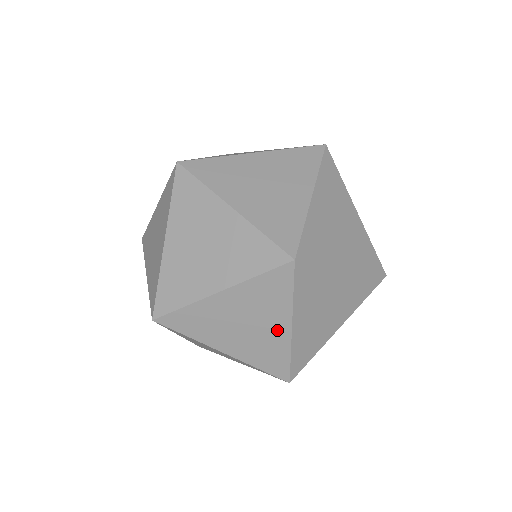
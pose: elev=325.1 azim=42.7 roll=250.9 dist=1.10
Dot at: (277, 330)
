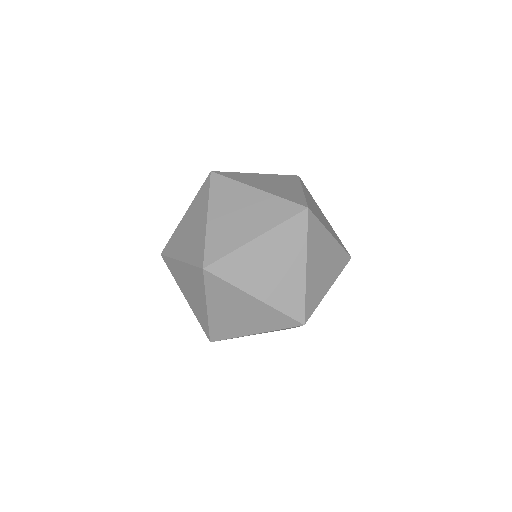
Dot at: (202, 304)
